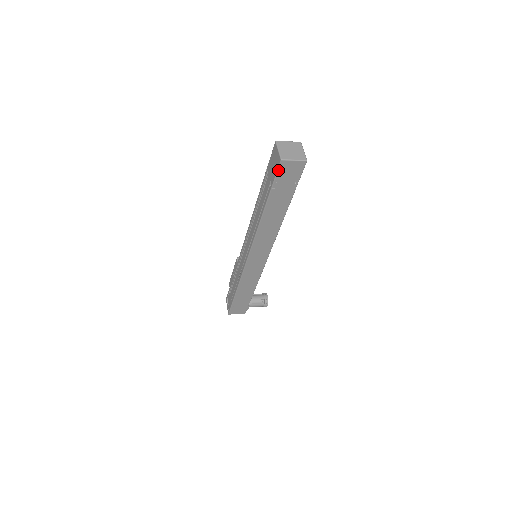
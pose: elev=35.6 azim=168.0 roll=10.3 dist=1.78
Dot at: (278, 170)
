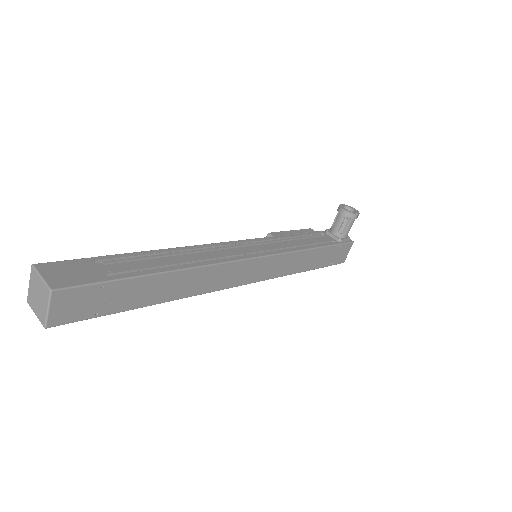
Dot at: occluded
